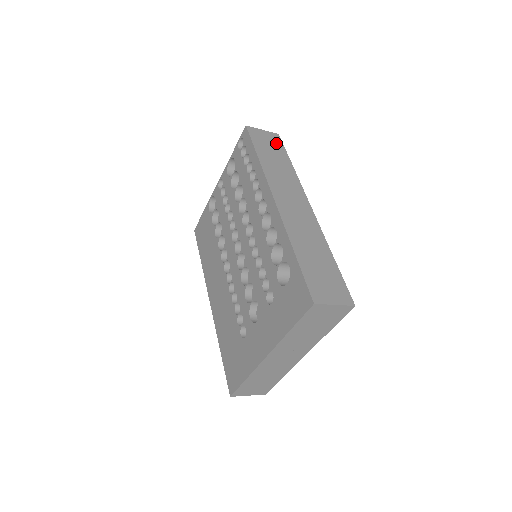
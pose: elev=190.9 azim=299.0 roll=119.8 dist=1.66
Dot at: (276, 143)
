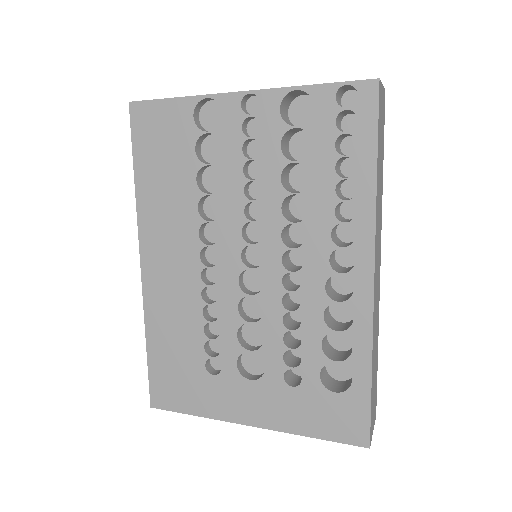
Dot at: (383, 121)
